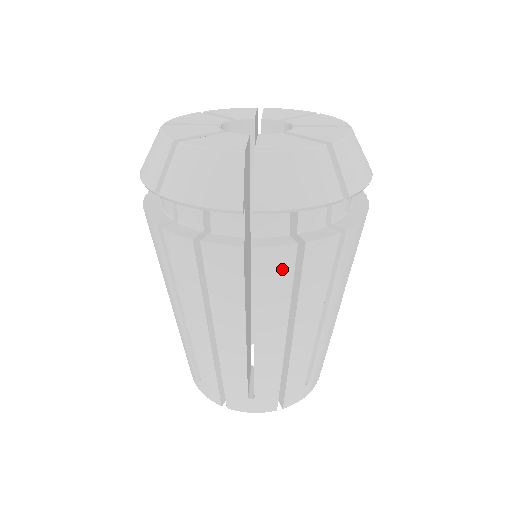
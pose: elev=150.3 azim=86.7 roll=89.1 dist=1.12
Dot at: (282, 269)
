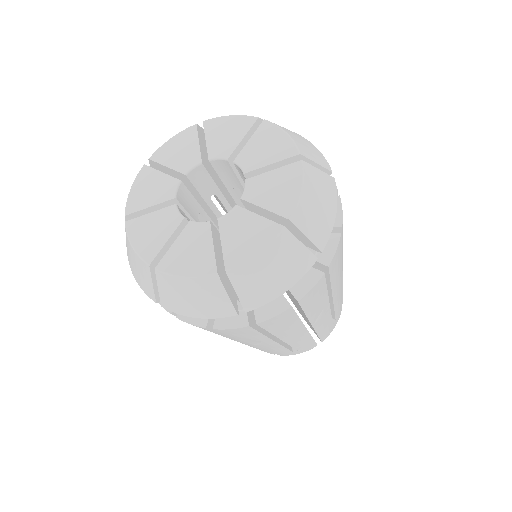
Dot at: (207, 330)
